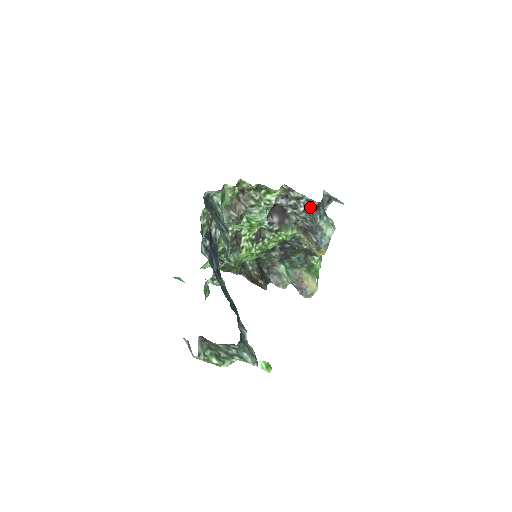
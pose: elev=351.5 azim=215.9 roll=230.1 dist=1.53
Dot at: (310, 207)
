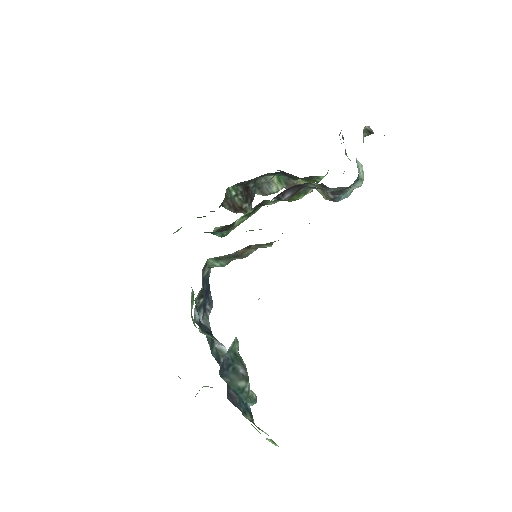
Dot at: (342, 189)
